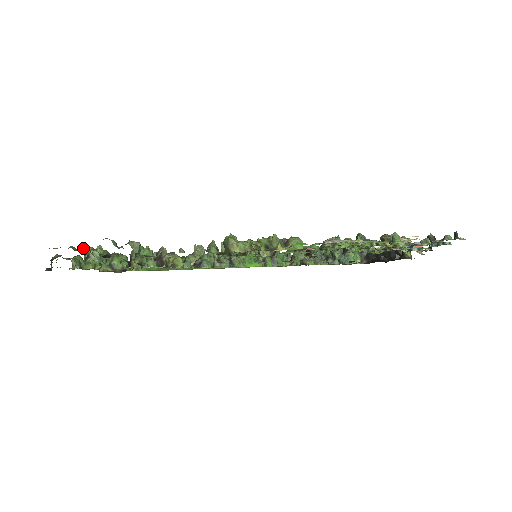
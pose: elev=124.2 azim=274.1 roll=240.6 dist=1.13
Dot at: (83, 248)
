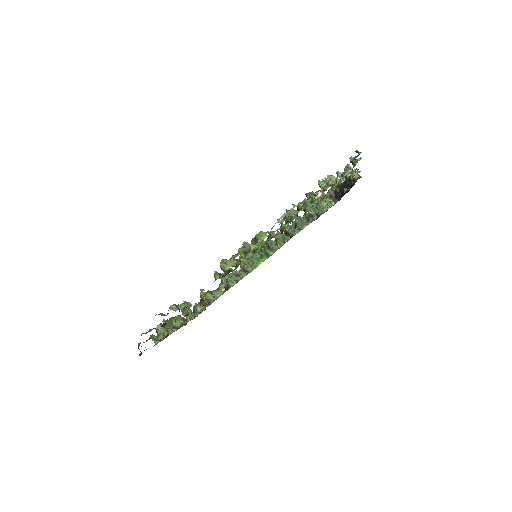
Dot at: (149, 330)
